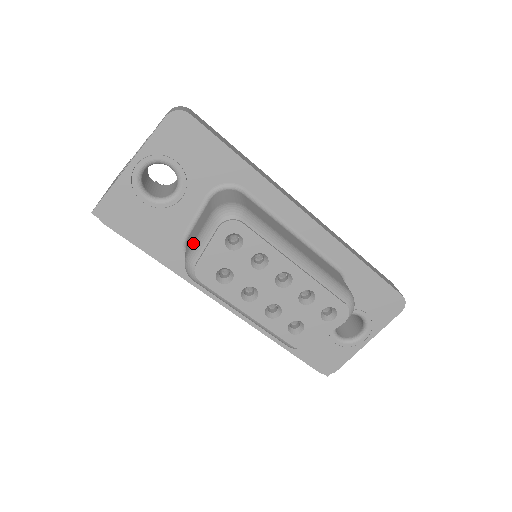
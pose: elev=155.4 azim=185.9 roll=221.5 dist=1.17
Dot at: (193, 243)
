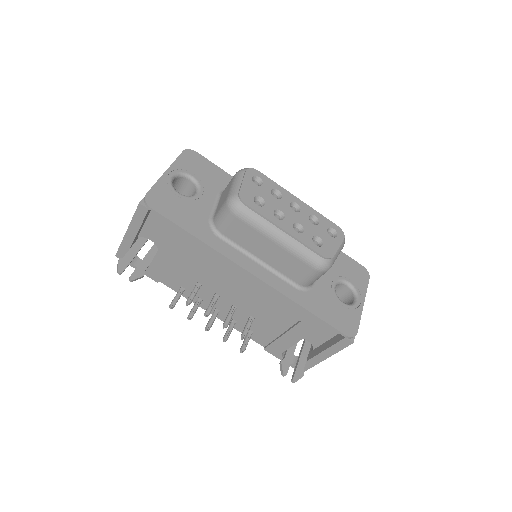
Dot at: (229, 191)
